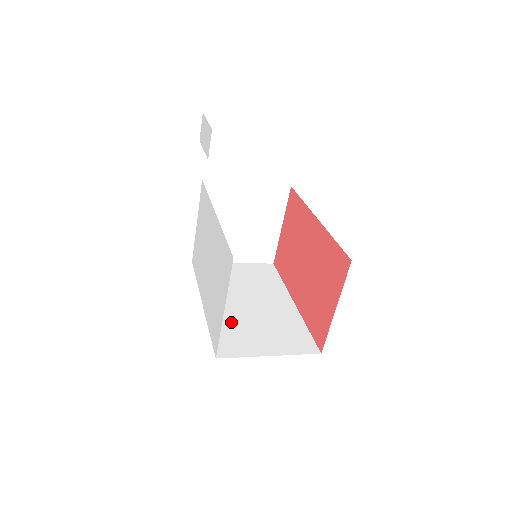
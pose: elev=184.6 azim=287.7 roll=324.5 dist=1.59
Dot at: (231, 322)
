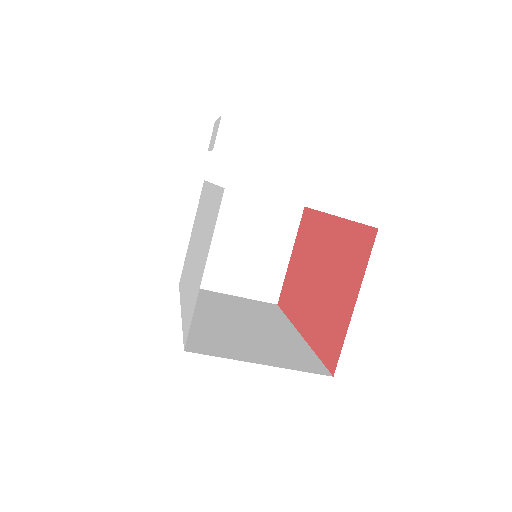
Dot at: (214, 329)
